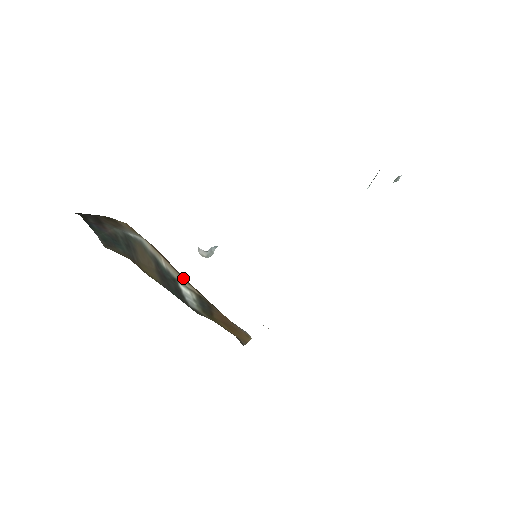
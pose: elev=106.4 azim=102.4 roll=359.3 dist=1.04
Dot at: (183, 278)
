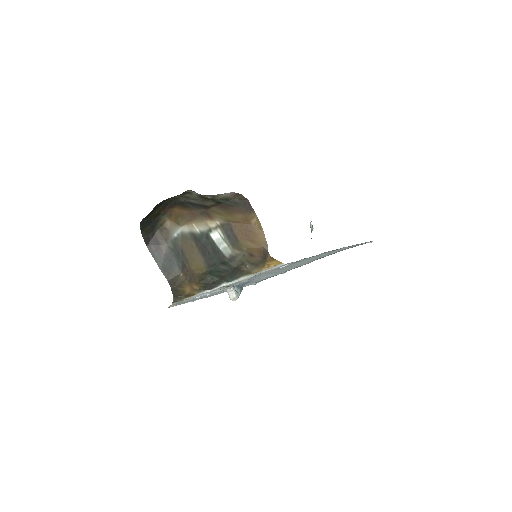
Dot at: (208, 220)
